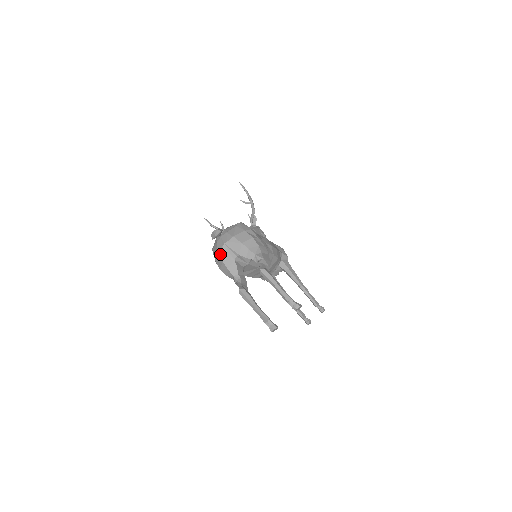
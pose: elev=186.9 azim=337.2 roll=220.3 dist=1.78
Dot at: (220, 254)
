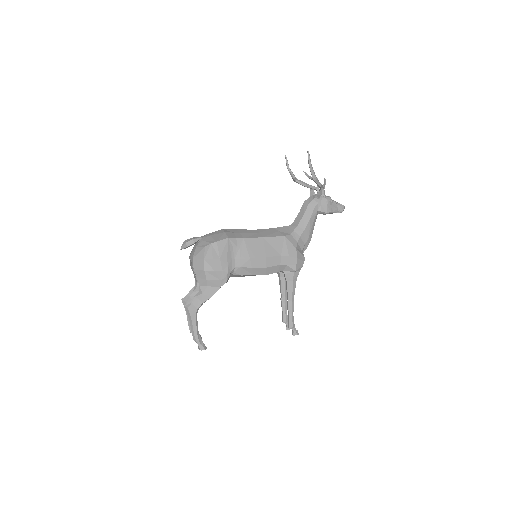
Dot at: occluded
